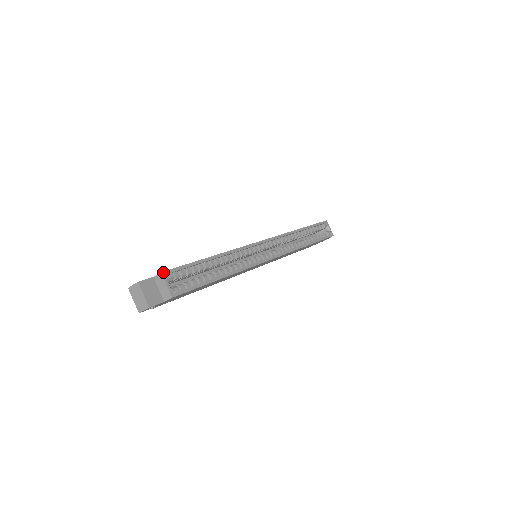
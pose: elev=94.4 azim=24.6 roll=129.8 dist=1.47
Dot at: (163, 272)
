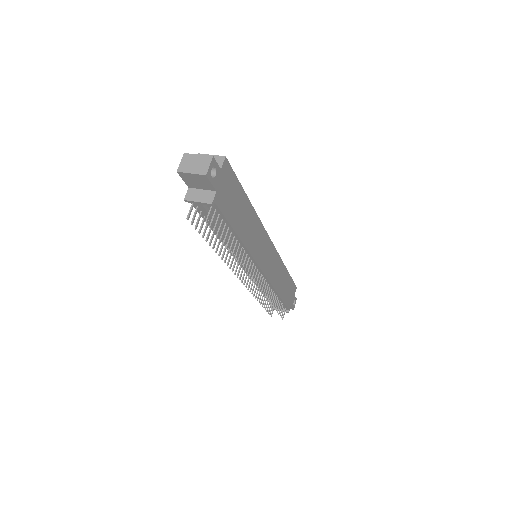
Dot at: occluded
